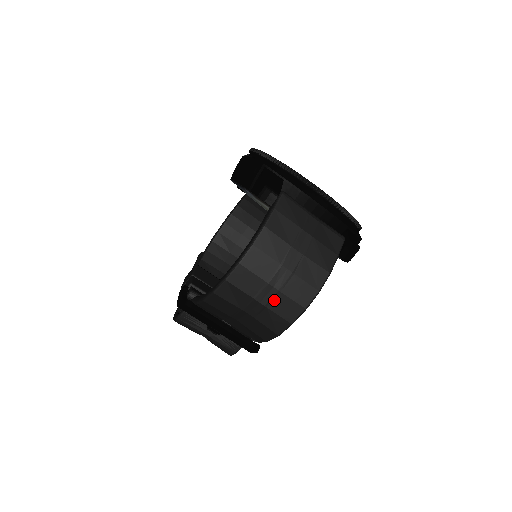
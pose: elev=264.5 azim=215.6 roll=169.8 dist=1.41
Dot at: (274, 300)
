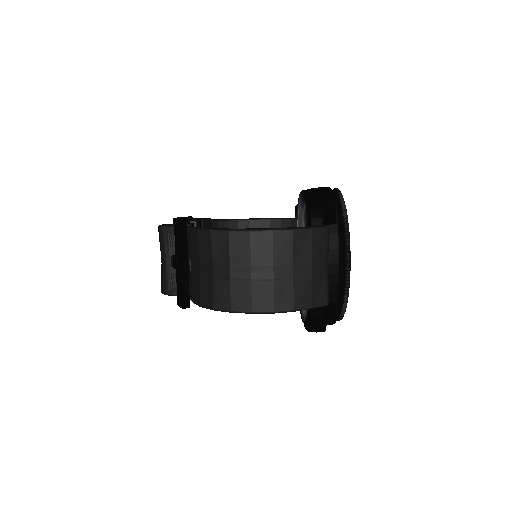
Dot at: (241, 281)
